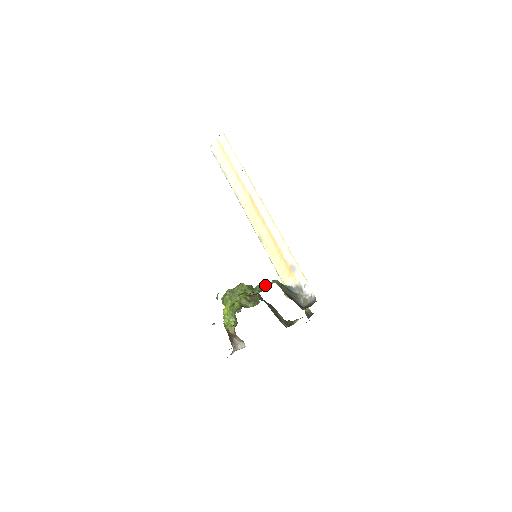
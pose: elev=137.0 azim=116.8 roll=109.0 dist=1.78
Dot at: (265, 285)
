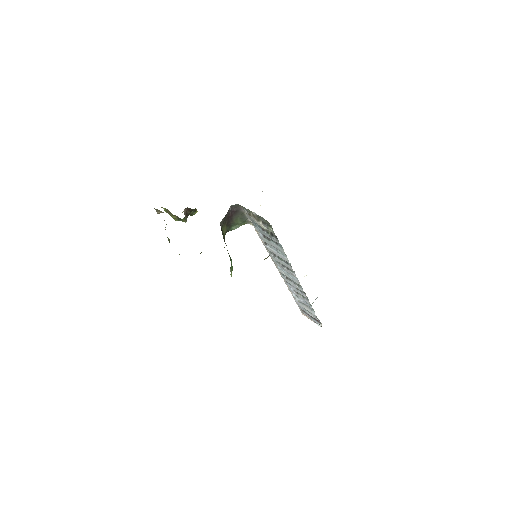
Dot at: occluded
